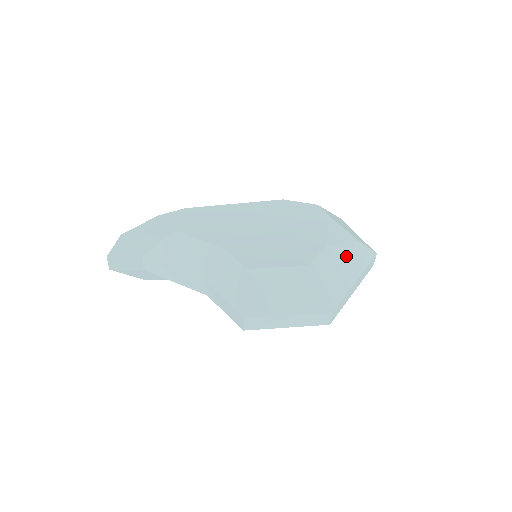
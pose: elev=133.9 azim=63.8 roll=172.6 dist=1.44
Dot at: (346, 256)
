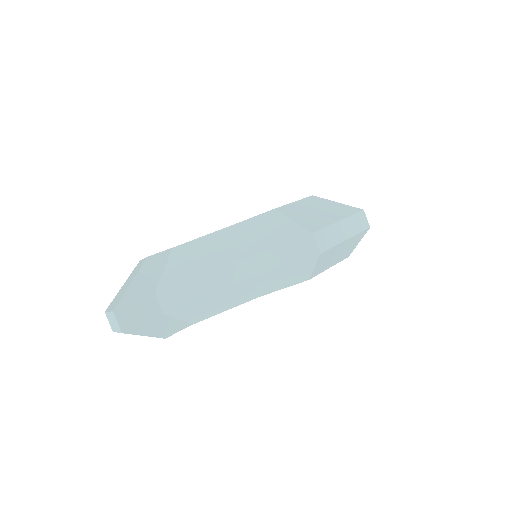
Dot at: occluded
